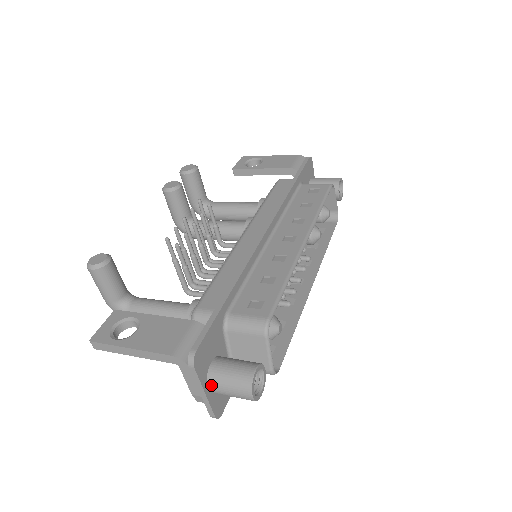
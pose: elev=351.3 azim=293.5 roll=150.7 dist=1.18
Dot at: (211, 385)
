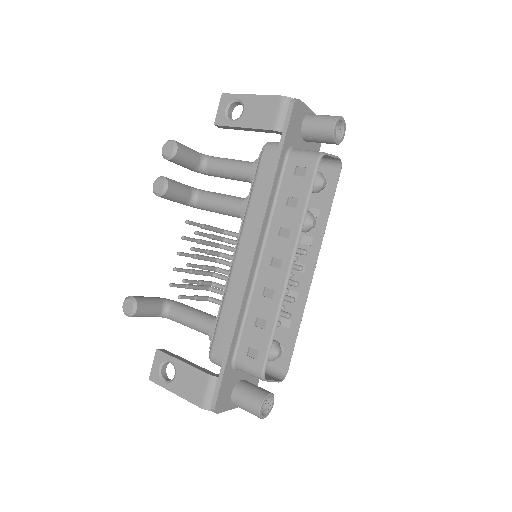
Dot at: occluded
